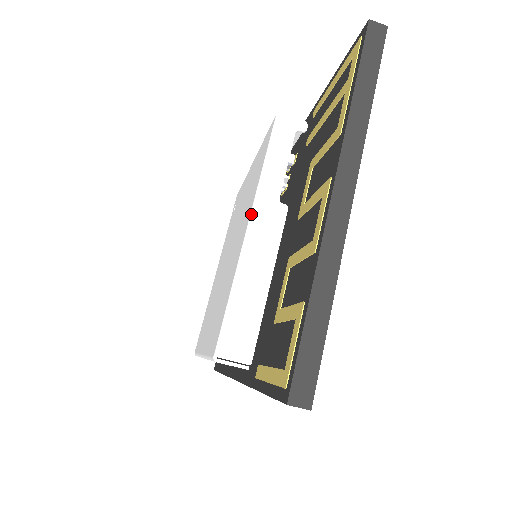
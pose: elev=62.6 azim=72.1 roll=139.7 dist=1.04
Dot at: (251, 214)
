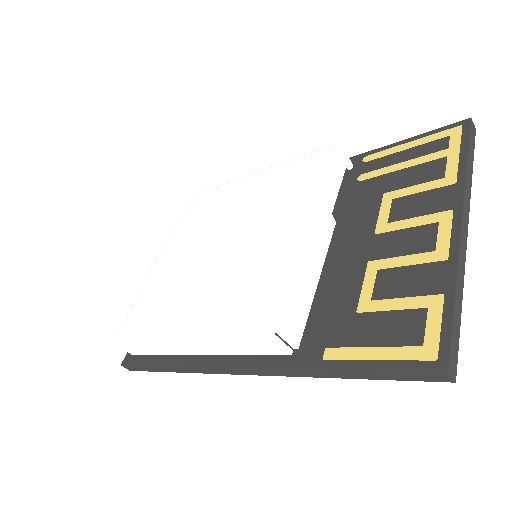
Dot at: (315, 214)
